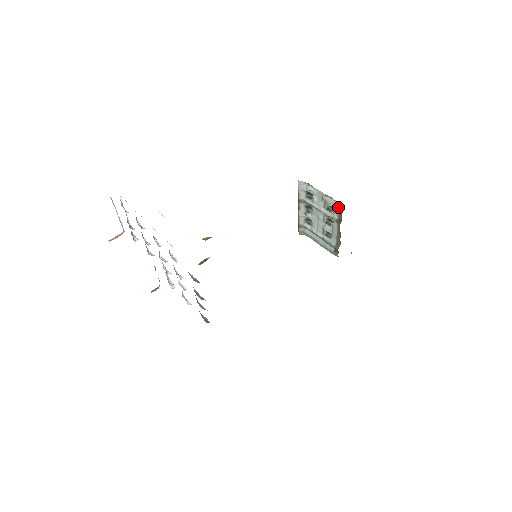
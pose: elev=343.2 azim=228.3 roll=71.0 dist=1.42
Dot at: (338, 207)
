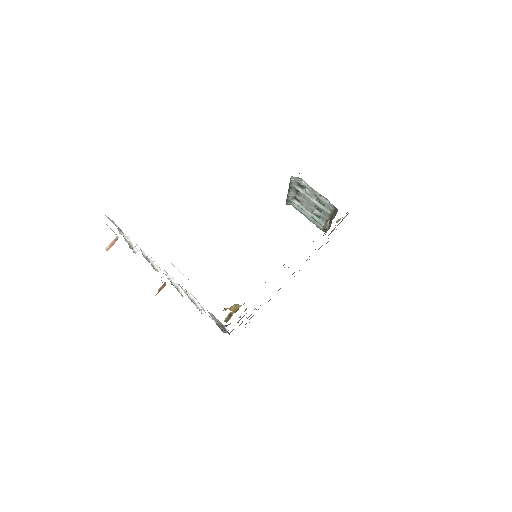
Dot at: (332, 207)
